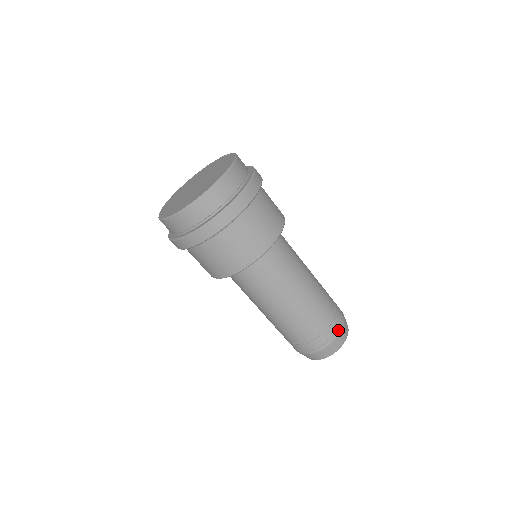
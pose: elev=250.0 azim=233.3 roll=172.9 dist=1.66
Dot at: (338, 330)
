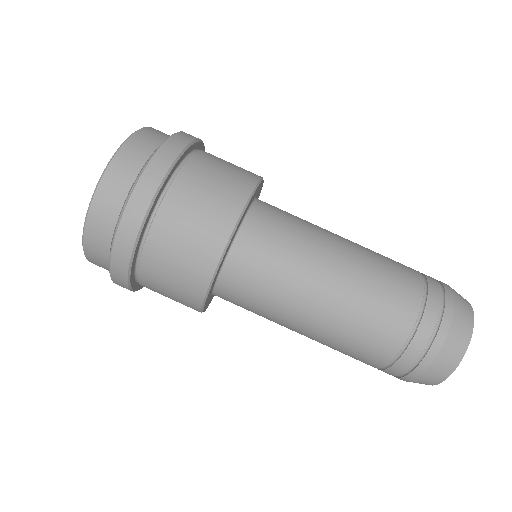
Dot at: (425, 360)
